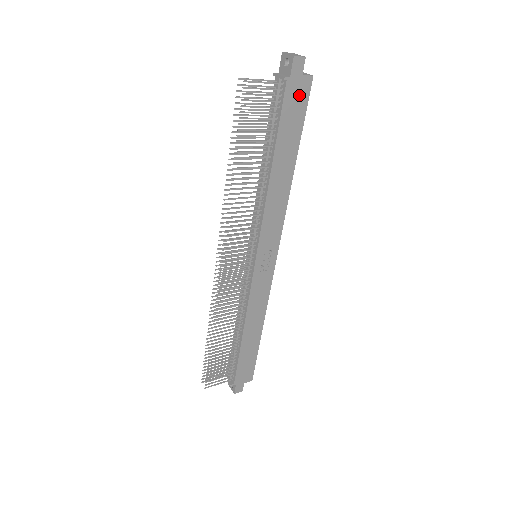
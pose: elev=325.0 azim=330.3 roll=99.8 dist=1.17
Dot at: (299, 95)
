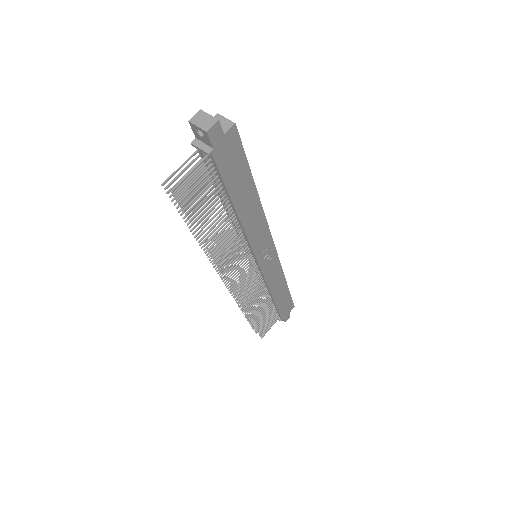
Dot at: (230, 149)
